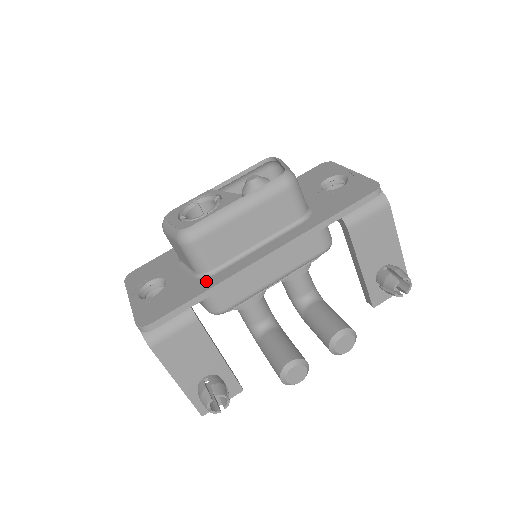
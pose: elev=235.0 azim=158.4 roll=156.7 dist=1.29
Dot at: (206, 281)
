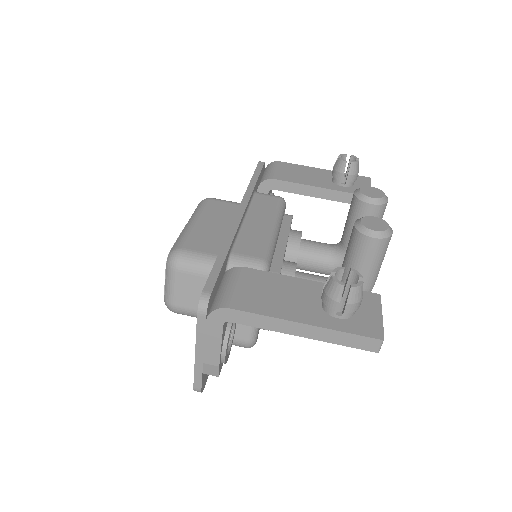
Dot at: occluded
